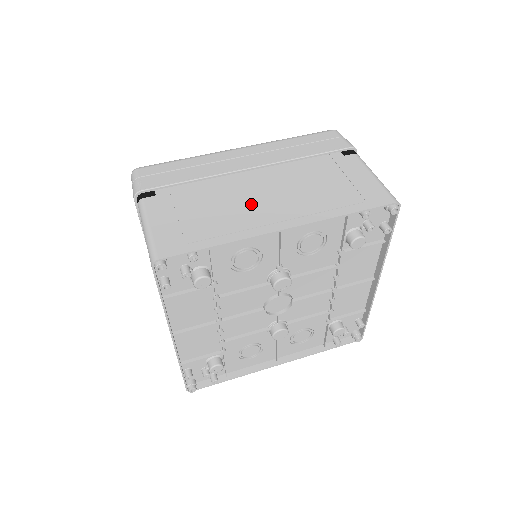
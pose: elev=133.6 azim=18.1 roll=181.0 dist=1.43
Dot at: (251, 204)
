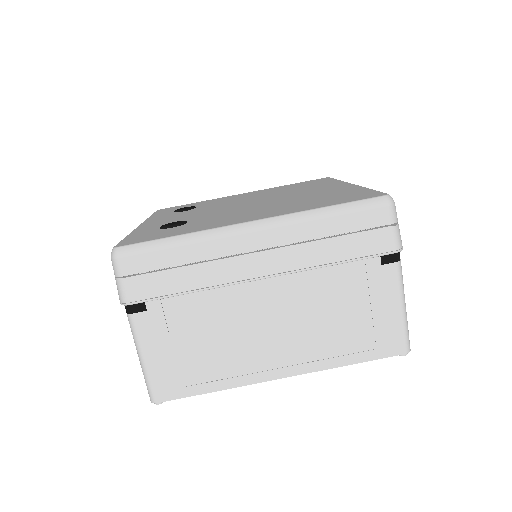
Dot at: (254, 339)
